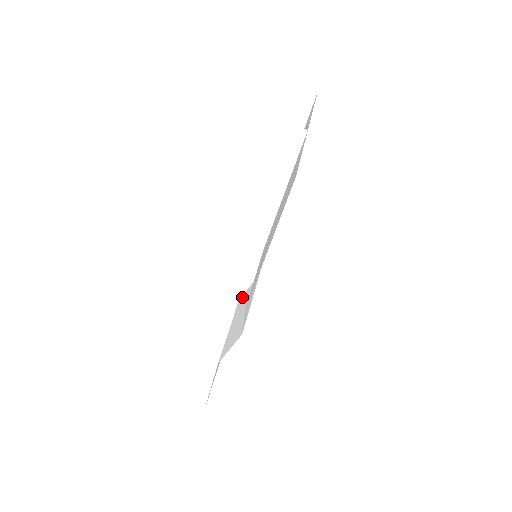
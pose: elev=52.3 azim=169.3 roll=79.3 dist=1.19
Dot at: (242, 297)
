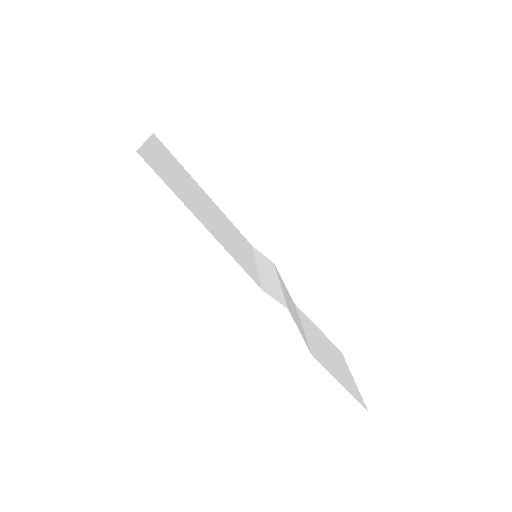
Dot at: (290, 296)
